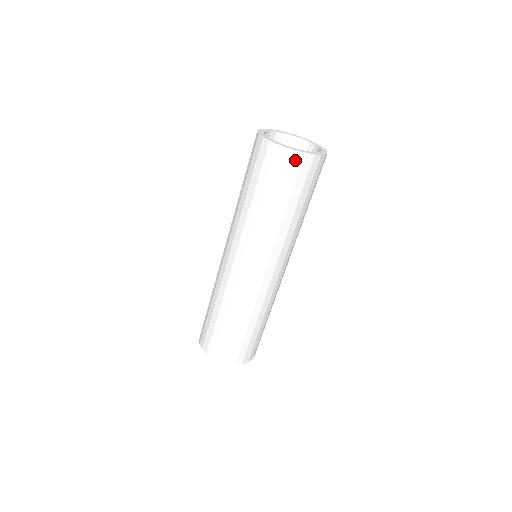
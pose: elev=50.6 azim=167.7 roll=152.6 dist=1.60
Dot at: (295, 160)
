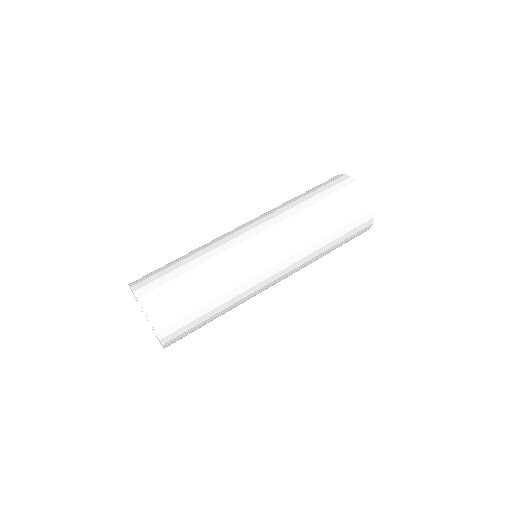
Dot at: (365, 206)
